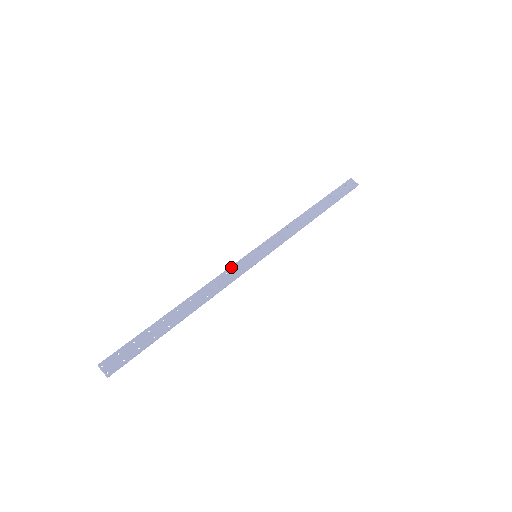
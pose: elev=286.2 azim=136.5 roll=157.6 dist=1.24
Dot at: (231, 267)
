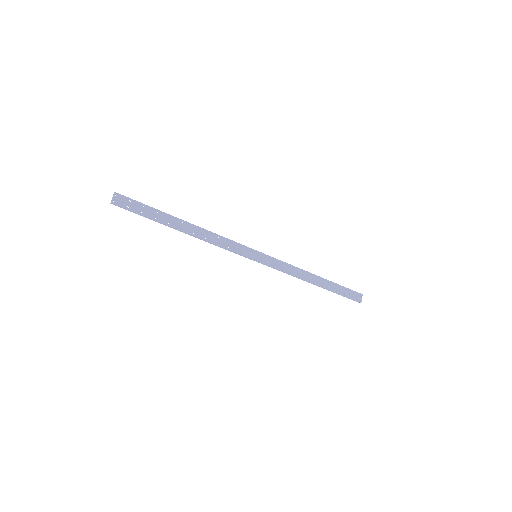
Dot at: (236, 243)
